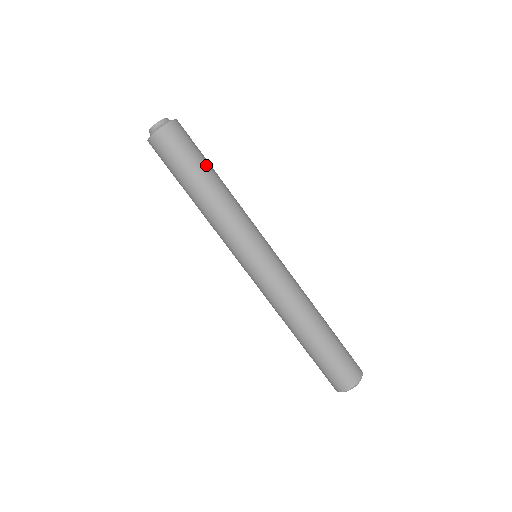
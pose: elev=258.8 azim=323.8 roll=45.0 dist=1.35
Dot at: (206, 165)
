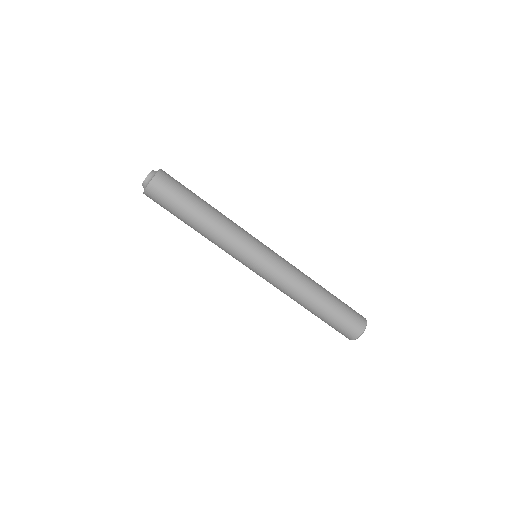
Dot at: (193, 202)
